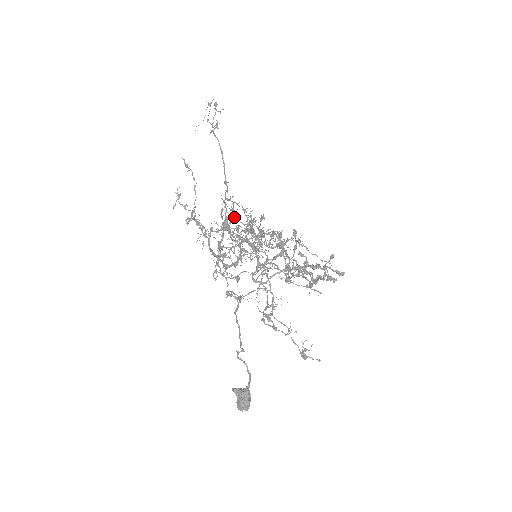
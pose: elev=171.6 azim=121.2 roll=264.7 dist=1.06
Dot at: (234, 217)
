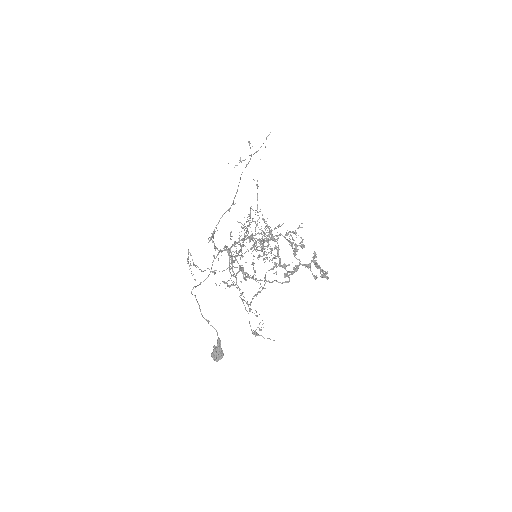
Dot at: occluded
